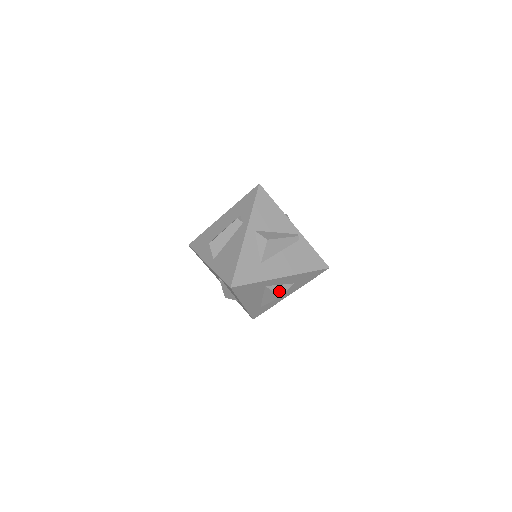
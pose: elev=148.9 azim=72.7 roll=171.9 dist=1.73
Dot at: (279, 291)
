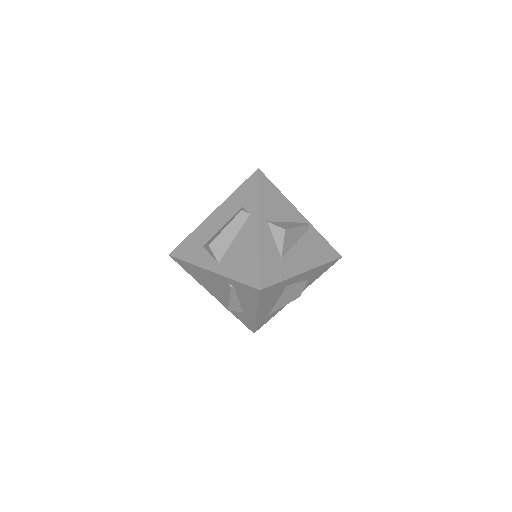
Dot at: (298, 290)
